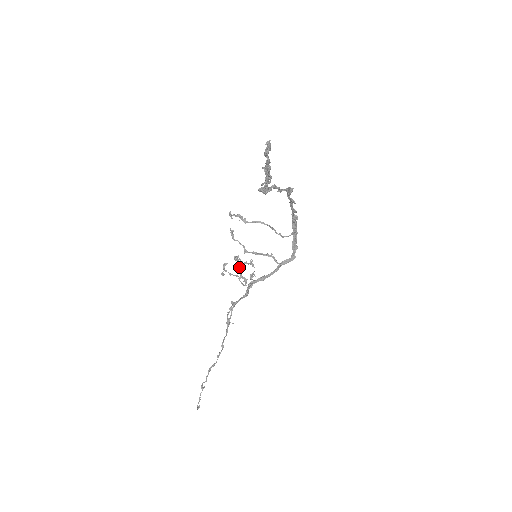
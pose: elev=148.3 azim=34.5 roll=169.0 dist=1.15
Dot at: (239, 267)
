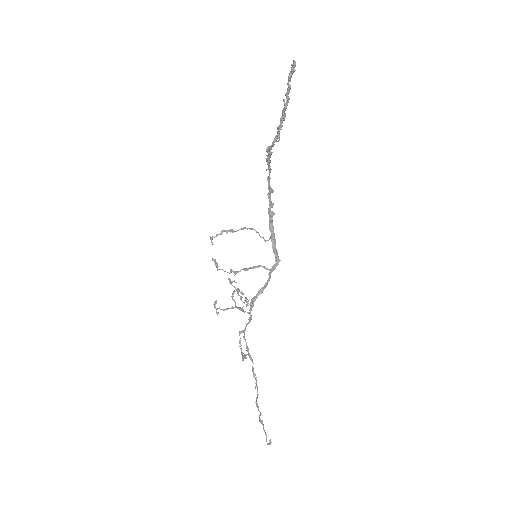
Dot at: occluded
